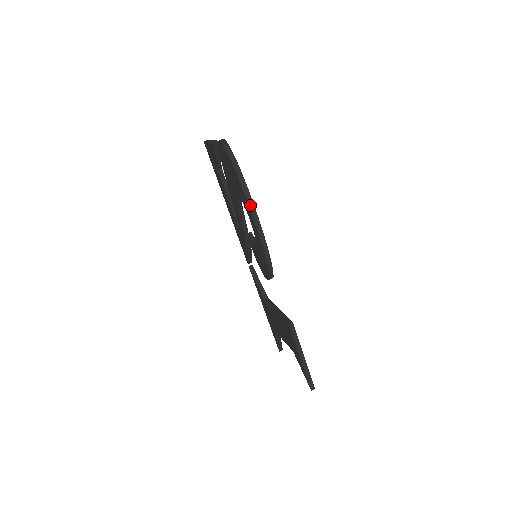
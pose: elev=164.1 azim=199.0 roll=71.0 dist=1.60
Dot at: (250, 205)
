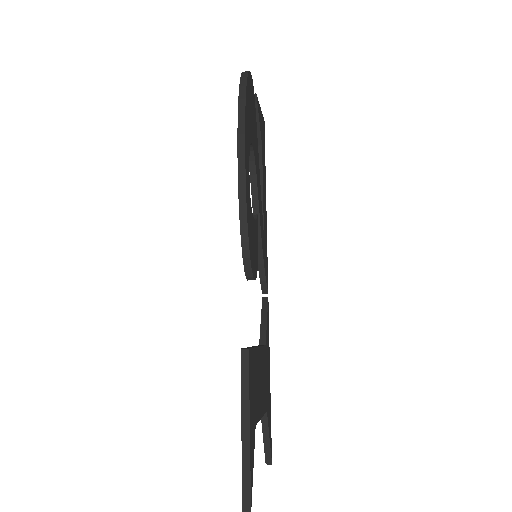
Dot at: (239, 136)
